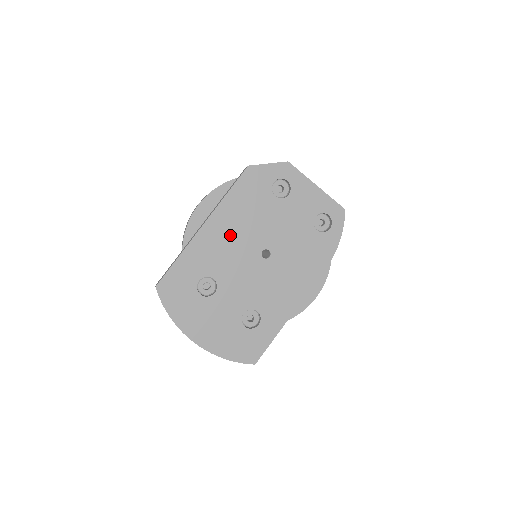
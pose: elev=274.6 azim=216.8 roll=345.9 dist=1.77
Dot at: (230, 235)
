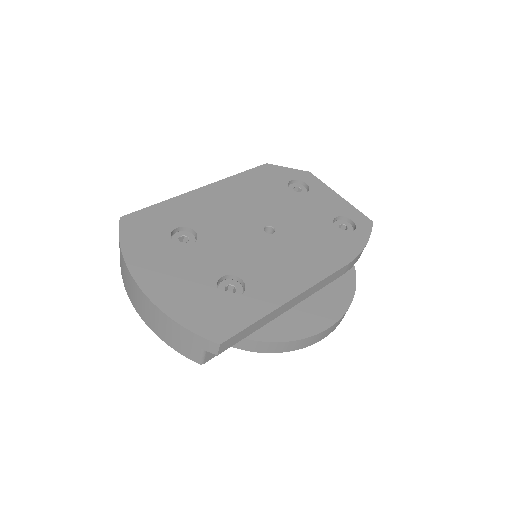
Dot at: (230, 203)
